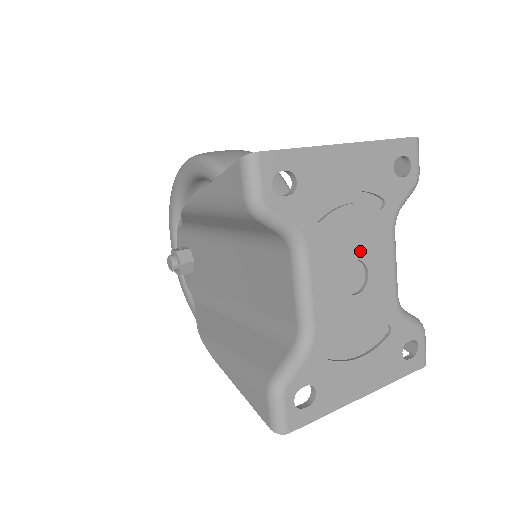
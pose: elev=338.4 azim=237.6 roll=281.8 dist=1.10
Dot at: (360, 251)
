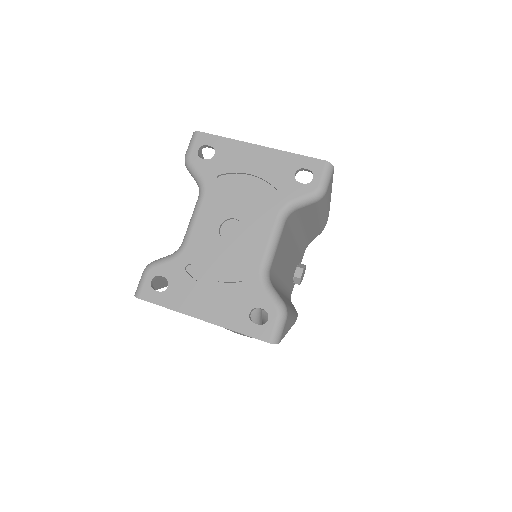
Dot at: (242, 215)
